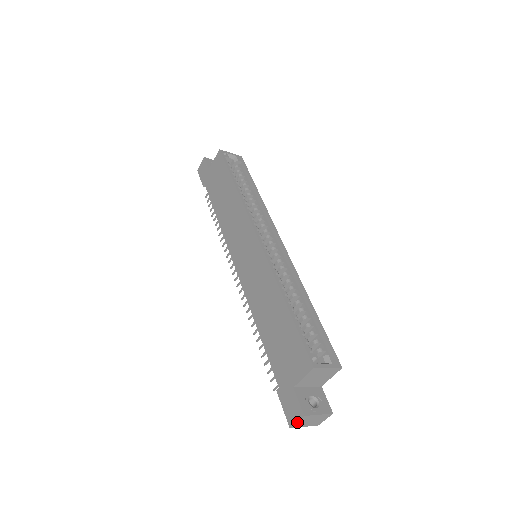
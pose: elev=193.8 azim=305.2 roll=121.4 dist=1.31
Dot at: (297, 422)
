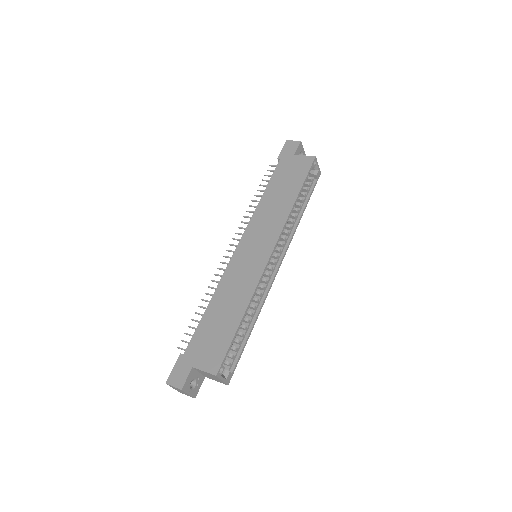
Dot at: (173, 386)
